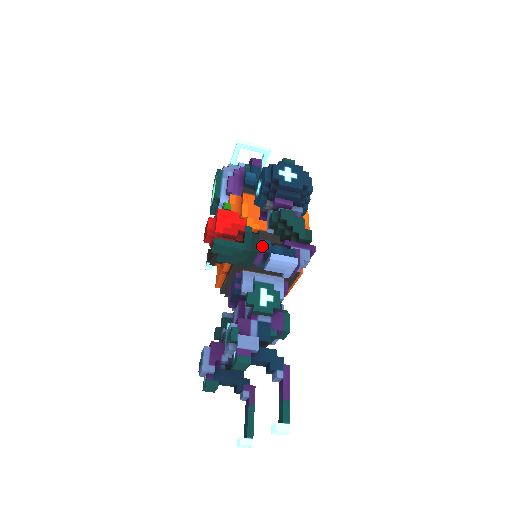
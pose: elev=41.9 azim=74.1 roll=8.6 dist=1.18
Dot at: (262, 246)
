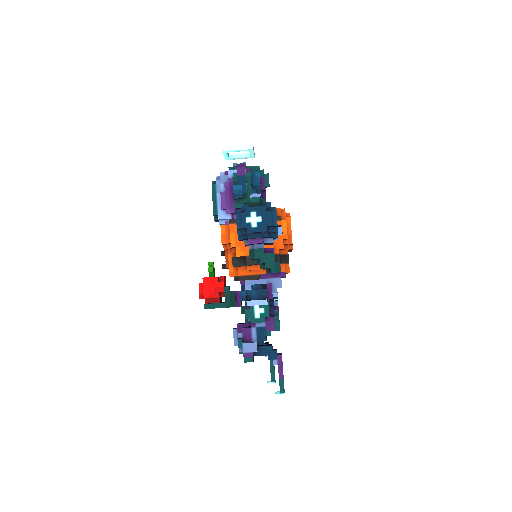
Dot at: (240, 297)
